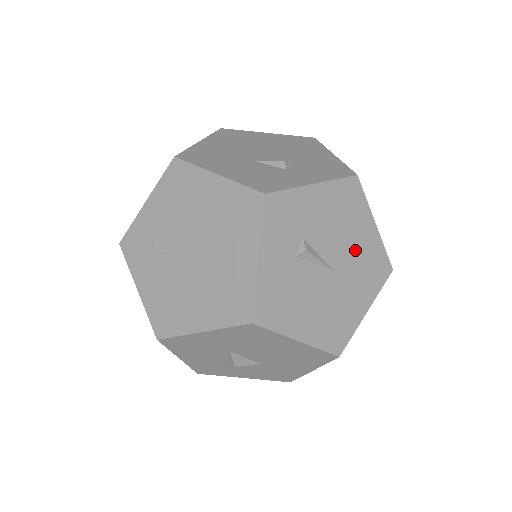
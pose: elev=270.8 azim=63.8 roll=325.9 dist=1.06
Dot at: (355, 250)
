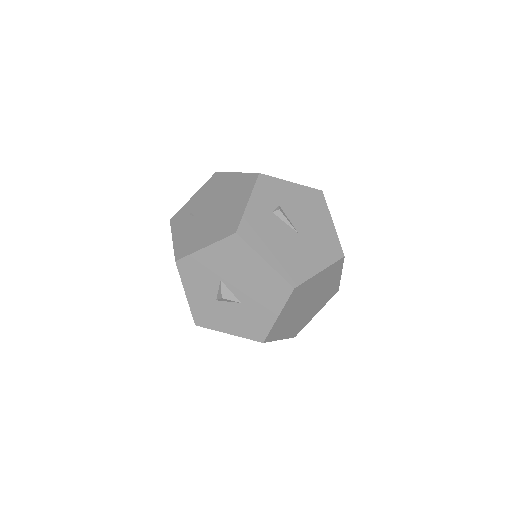
Dot at: (316, 230)
